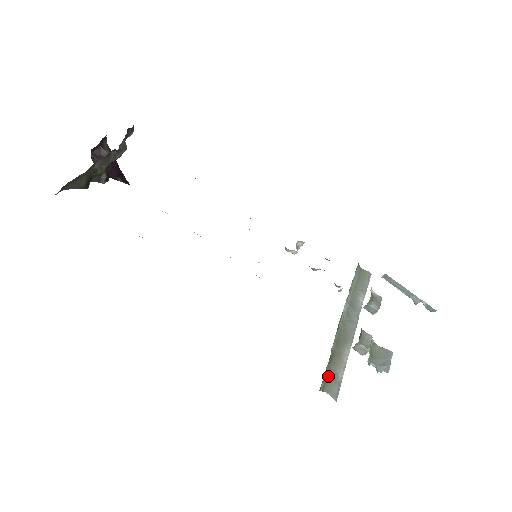
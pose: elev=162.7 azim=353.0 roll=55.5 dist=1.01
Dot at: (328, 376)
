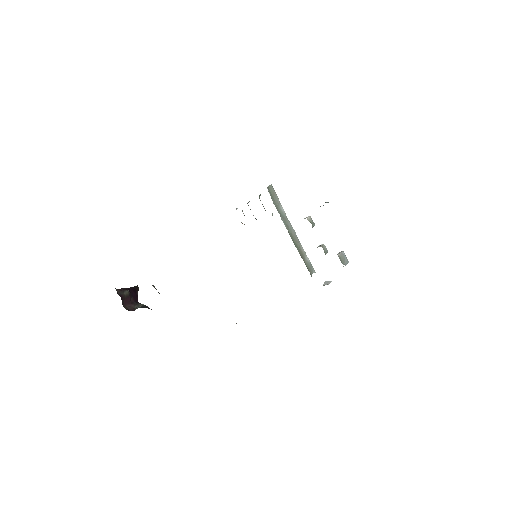
Dot at: (307, 267)
